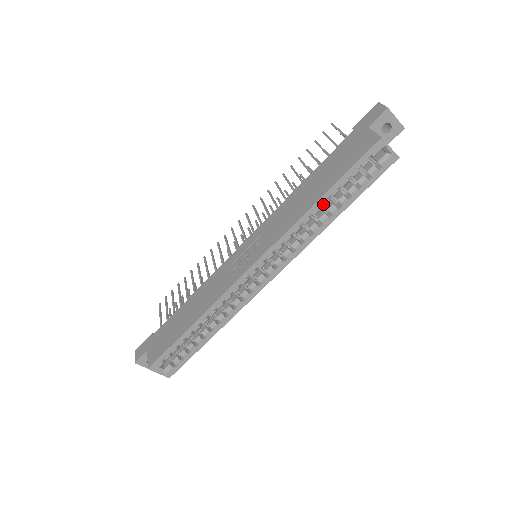
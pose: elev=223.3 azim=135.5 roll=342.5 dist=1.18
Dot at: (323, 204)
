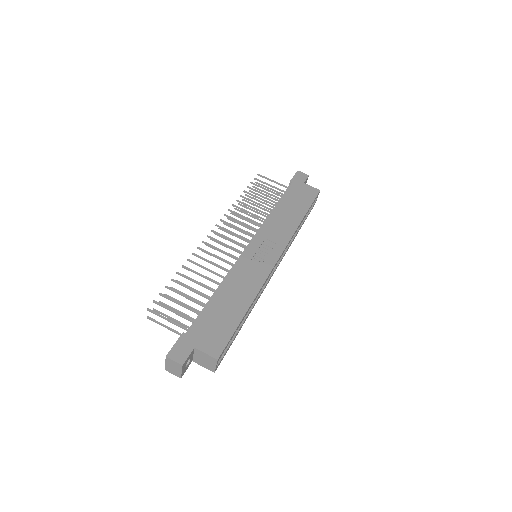
Dot at: occluded
